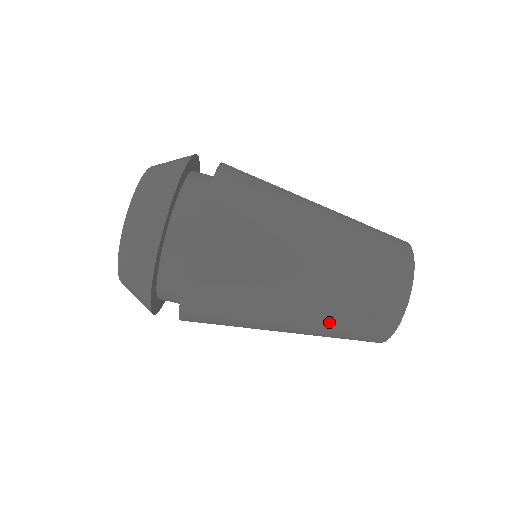
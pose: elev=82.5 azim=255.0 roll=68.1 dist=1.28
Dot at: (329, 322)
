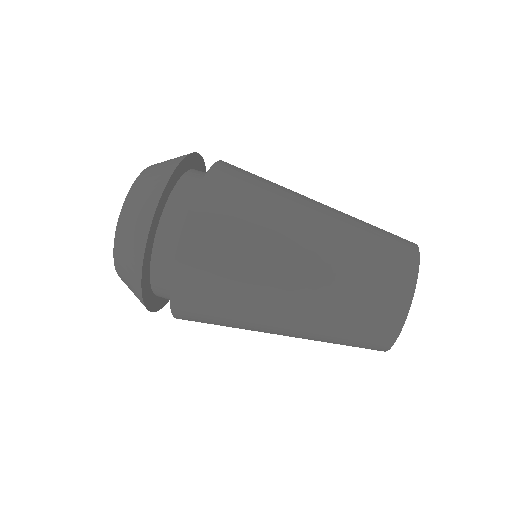
Dot at: (350, 237)
